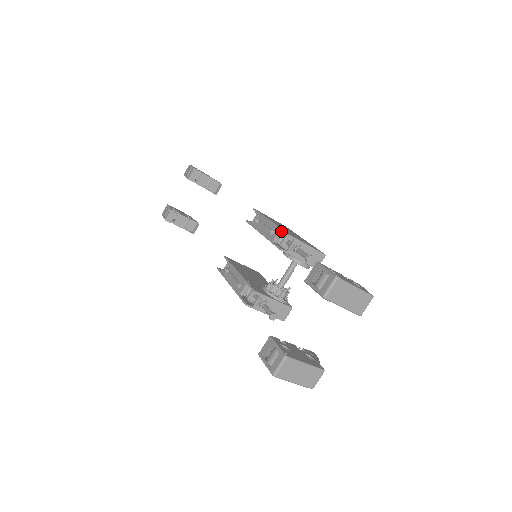
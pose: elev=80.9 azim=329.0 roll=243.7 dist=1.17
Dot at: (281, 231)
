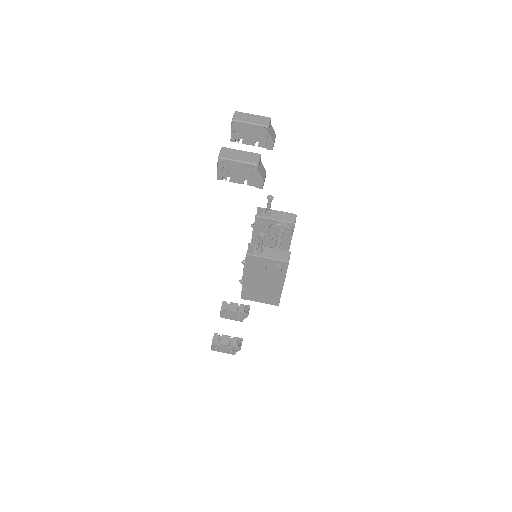
Dot at: occluded
